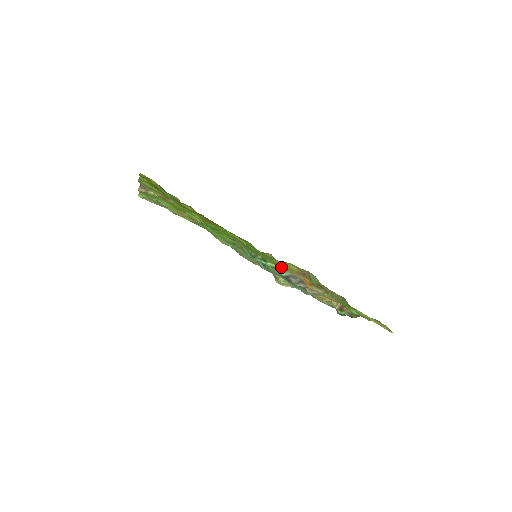
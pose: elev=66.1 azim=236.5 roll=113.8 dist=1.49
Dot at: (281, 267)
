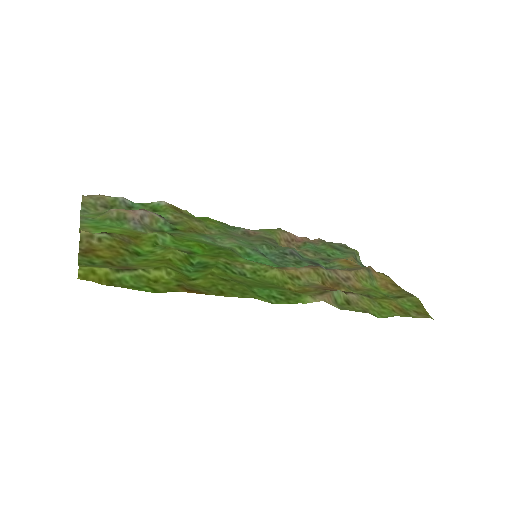
Dot at: (296, 292)
